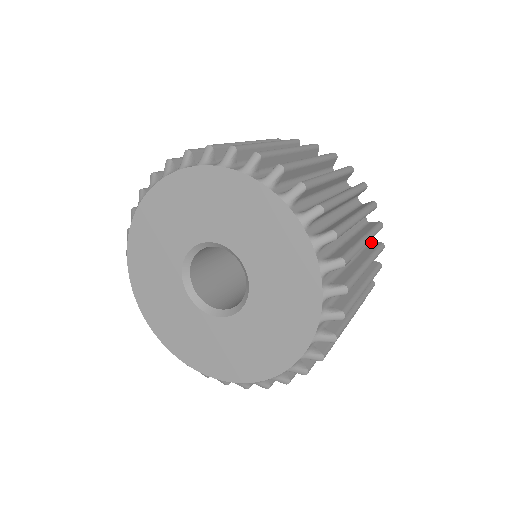
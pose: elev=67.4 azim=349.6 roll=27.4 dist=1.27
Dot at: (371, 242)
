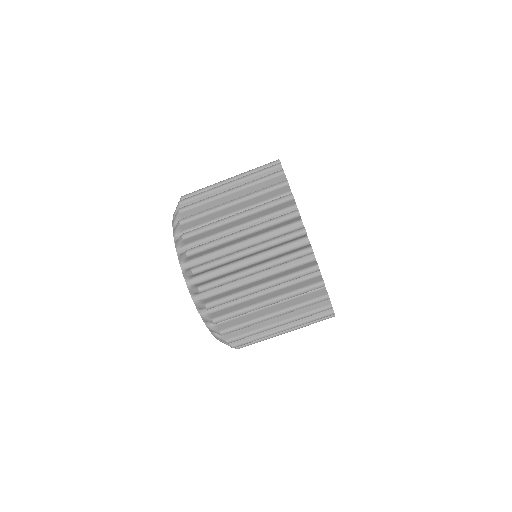
Dot at: occluded
